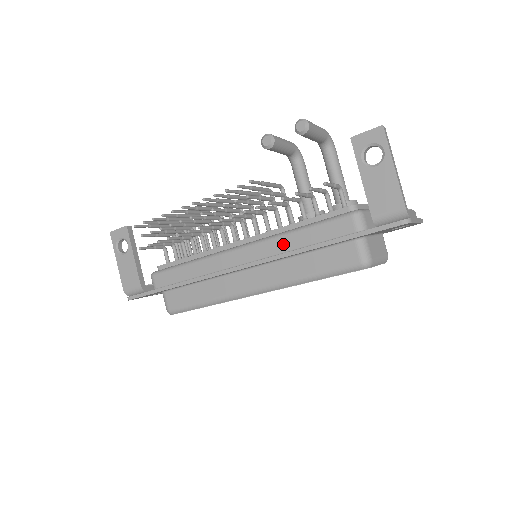
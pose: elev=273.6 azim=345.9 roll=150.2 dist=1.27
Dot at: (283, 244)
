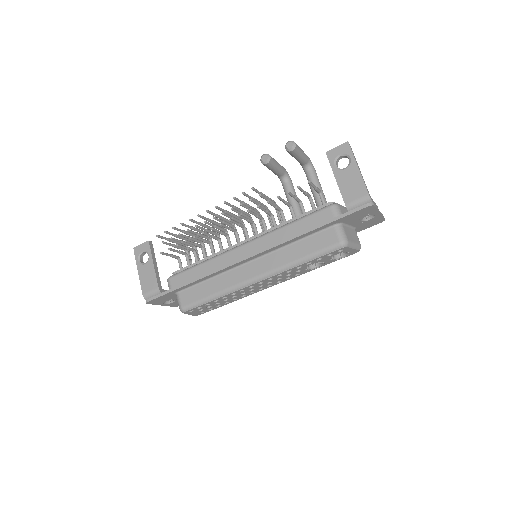
Dot at: (279, 236)
